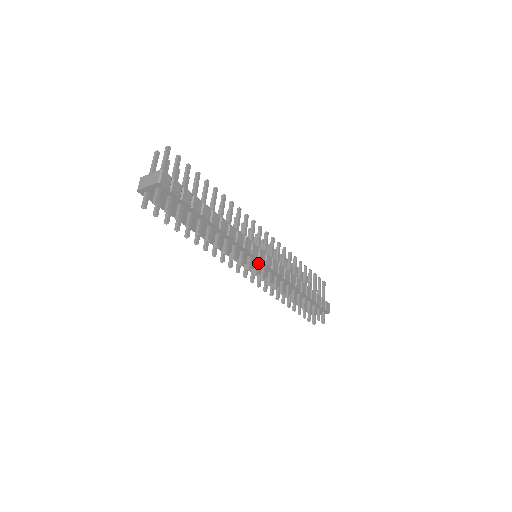
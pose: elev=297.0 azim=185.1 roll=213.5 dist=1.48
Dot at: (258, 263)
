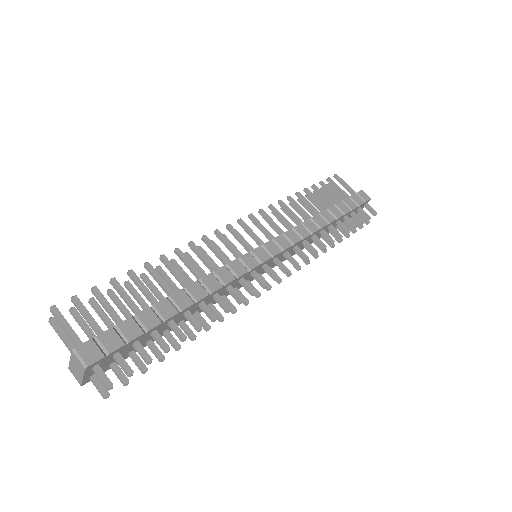
Dot at: (266, 265)
